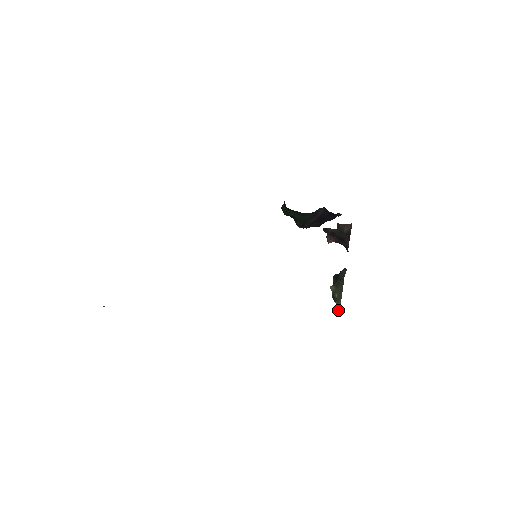
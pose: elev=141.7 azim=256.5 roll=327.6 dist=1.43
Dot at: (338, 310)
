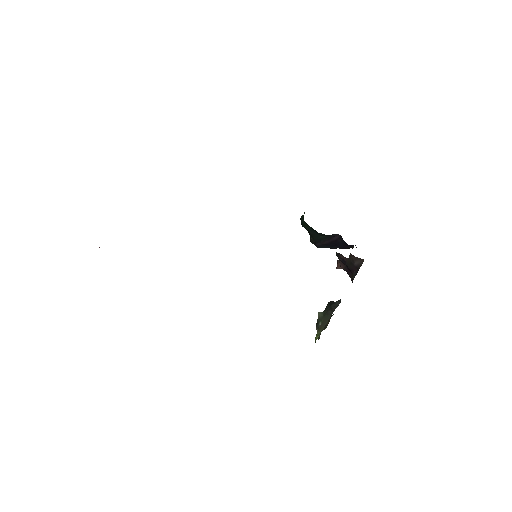
Dot at: (315, 338)
